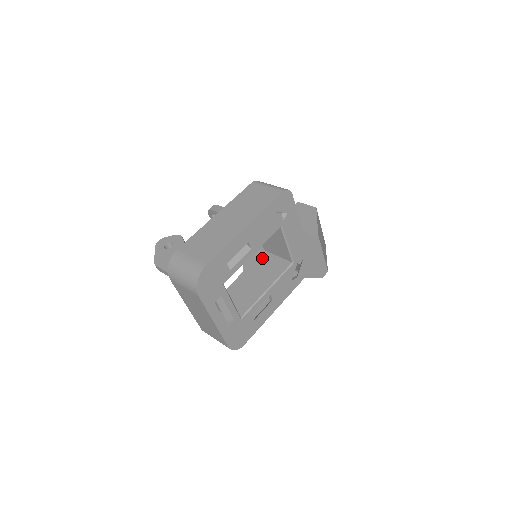
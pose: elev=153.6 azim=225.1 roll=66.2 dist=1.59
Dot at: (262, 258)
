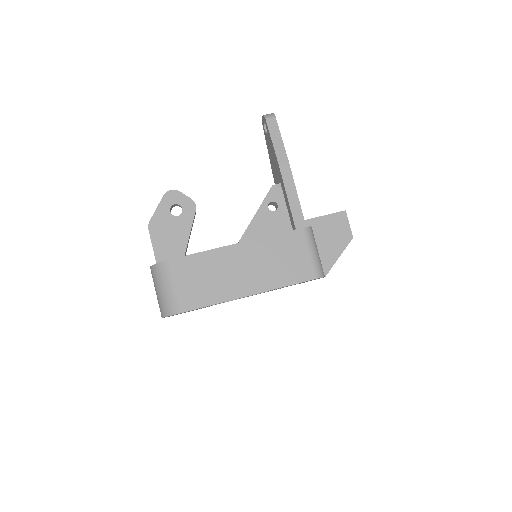
Dot at: occluded
